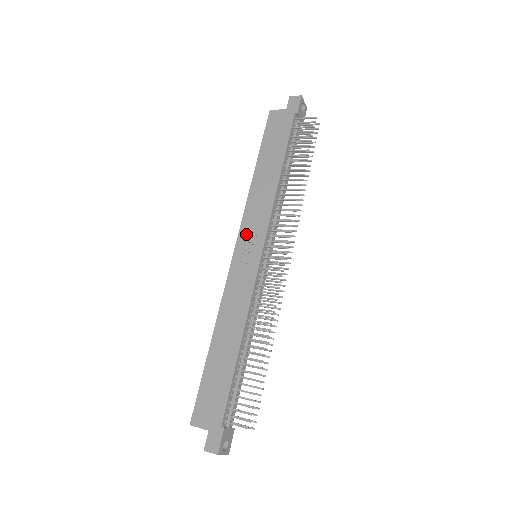
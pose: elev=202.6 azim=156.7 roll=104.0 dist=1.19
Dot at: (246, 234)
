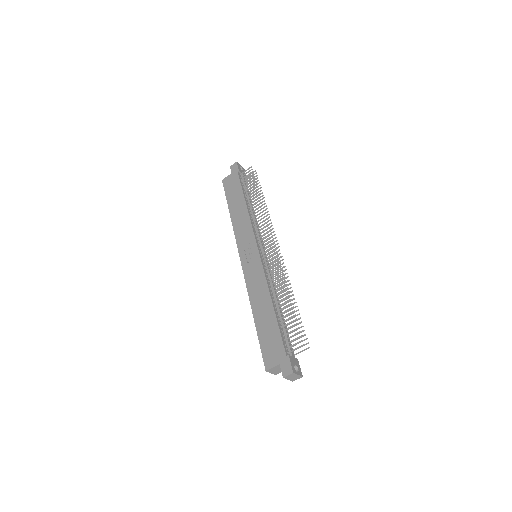
Dot at: (243, 247)
